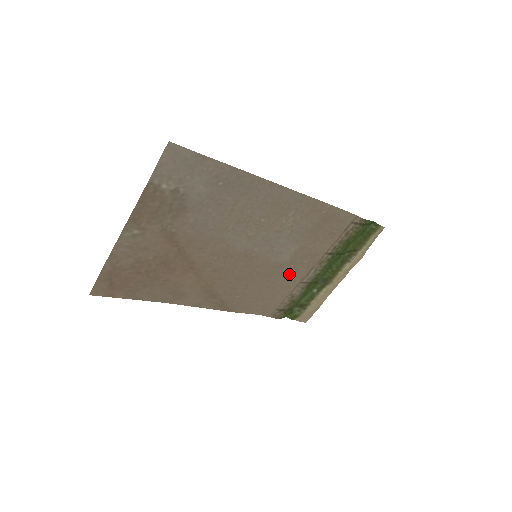
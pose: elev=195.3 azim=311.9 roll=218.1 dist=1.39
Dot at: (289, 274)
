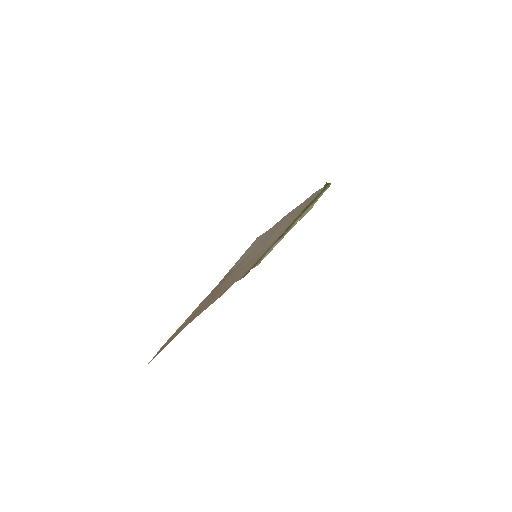
Dot at: occluded
